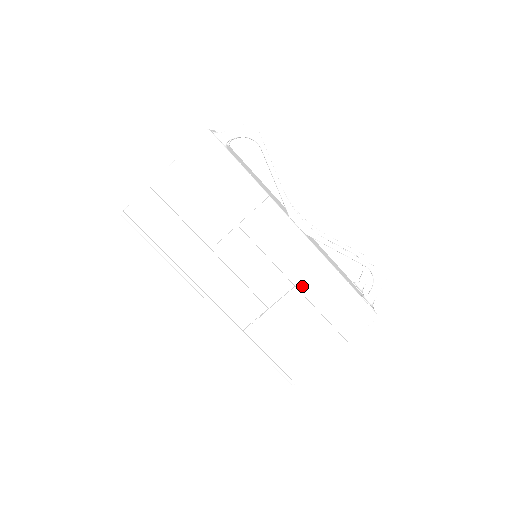
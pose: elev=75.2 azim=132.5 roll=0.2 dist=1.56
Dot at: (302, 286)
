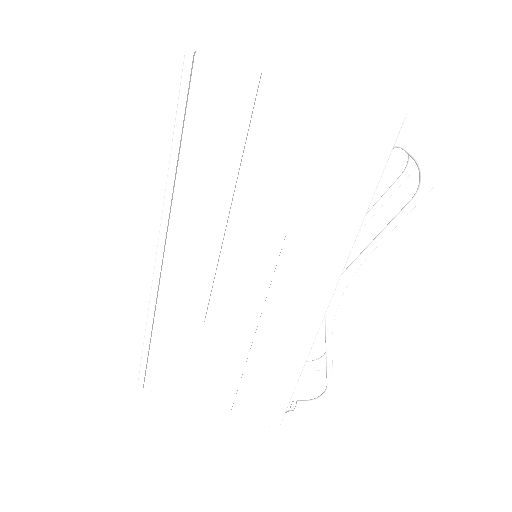
Dot at: (259, 344)
